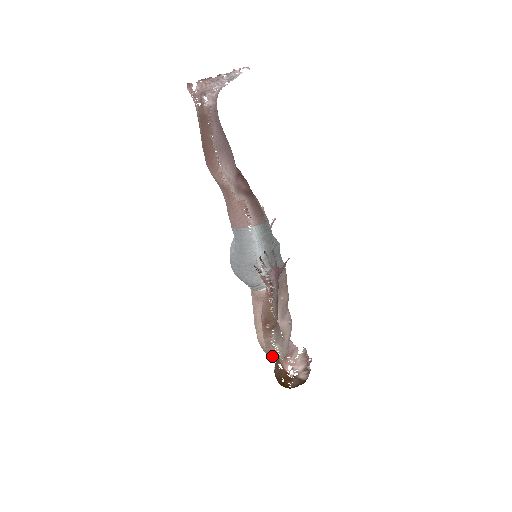
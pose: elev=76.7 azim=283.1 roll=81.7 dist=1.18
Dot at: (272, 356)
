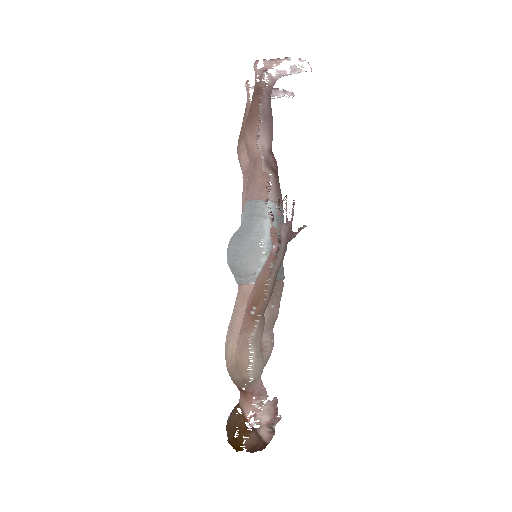
Dot at: (240, 372)
